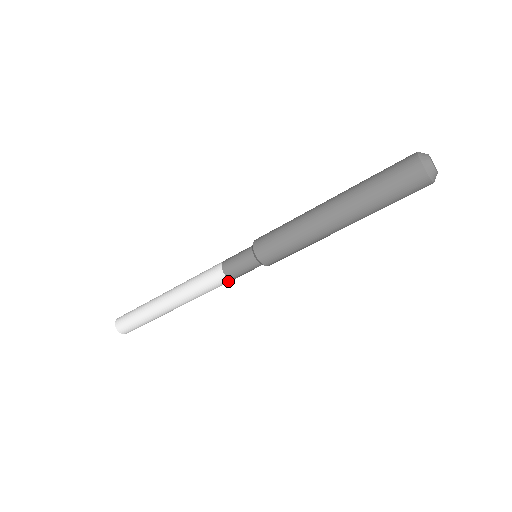
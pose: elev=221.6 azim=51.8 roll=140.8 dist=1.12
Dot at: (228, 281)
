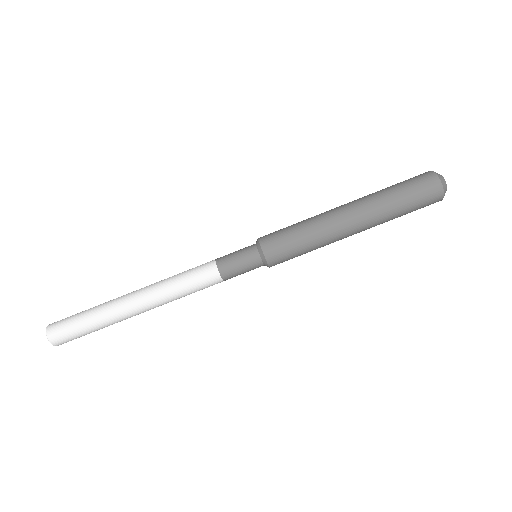
Dot at: (217, 279)
